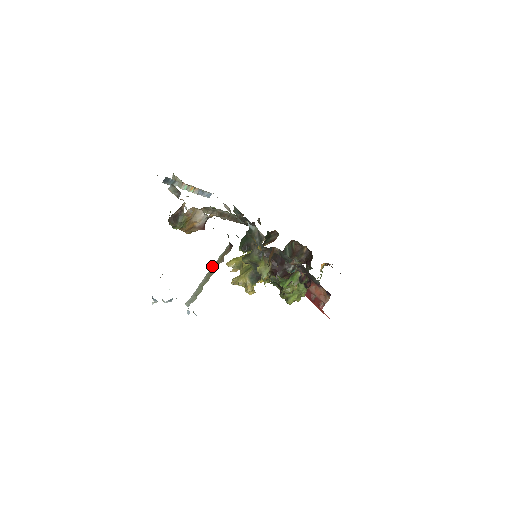
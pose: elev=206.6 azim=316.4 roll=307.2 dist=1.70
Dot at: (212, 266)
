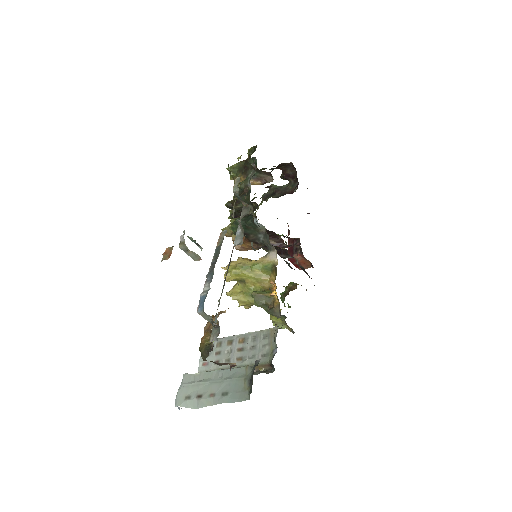
Dot at: (241, 366)
